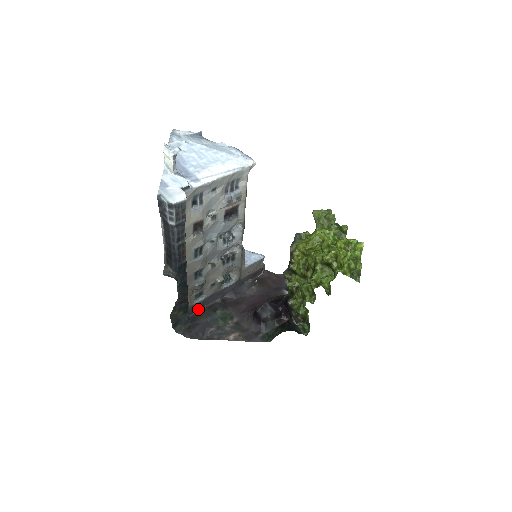
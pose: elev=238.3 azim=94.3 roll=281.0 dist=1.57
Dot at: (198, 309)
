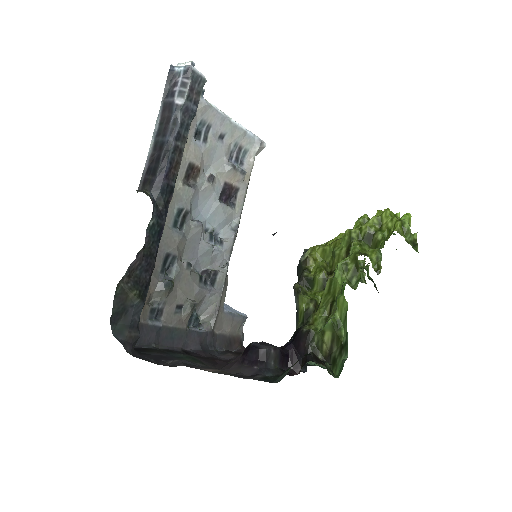
Dot at: (147, 343)
